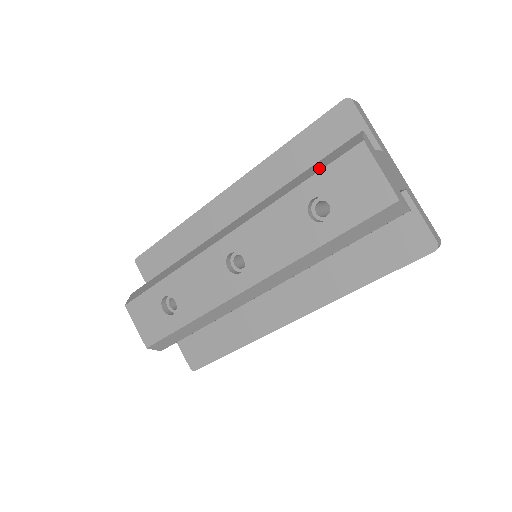
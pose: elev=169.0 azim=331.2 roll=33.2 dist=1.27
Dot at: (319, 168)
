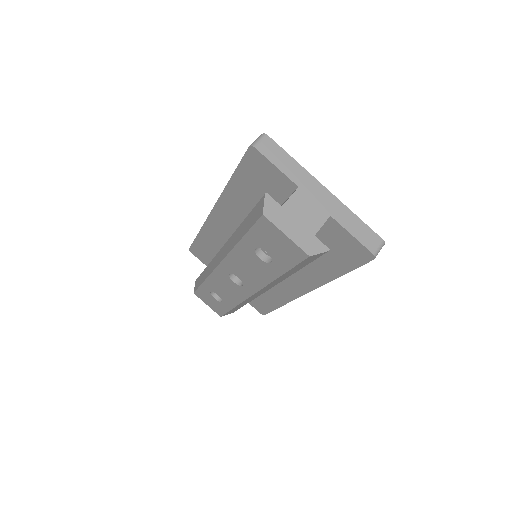
Dot at: (248, 227)
